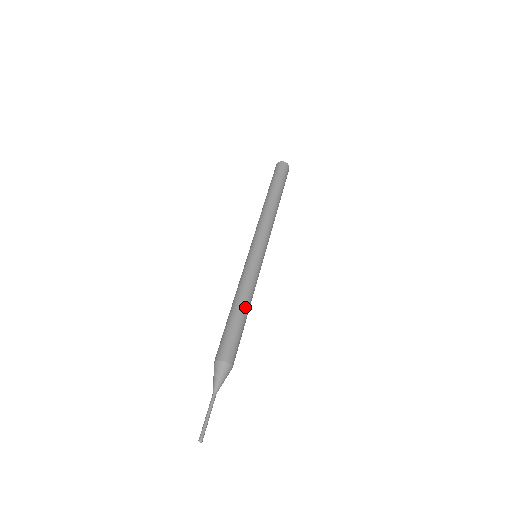
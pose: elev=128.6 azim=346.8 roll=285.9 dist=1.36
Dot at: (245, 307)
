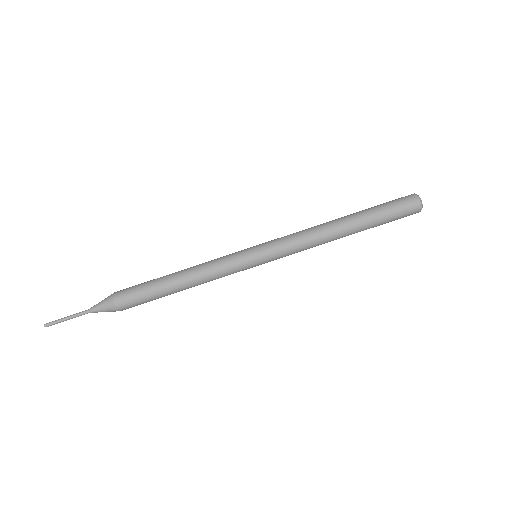
Dot at: (179, 279)
